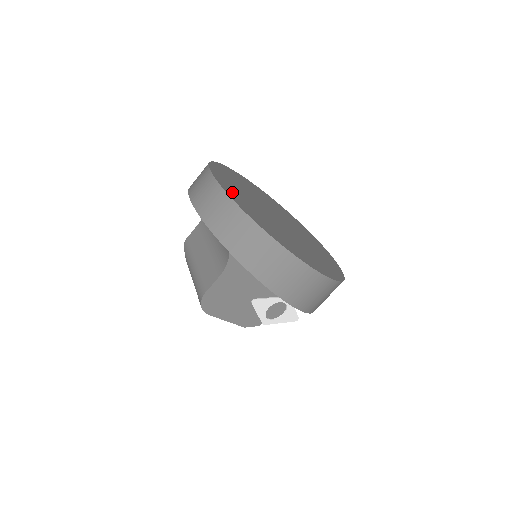
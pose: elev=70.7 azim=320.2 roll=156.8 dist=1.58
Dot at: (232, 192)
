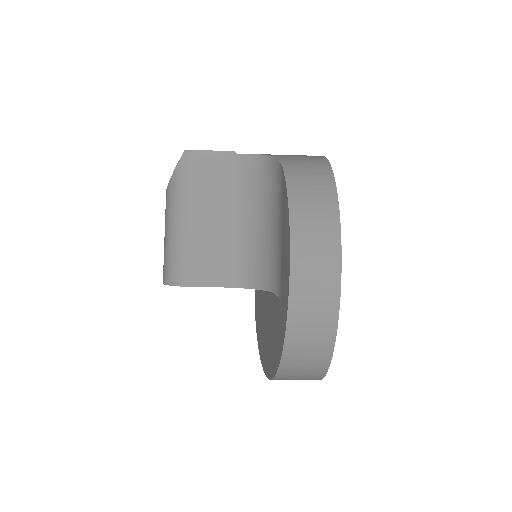
Dot at: occluded
